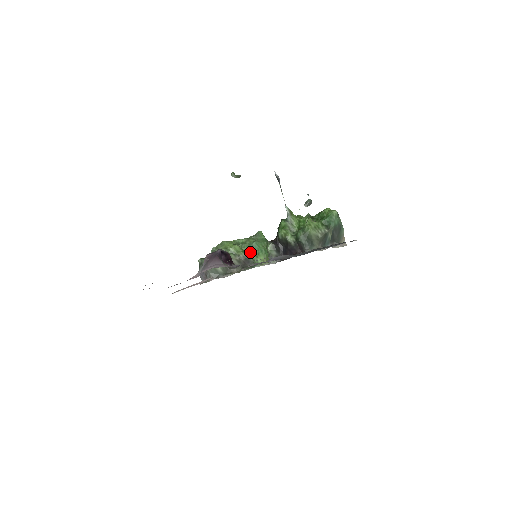
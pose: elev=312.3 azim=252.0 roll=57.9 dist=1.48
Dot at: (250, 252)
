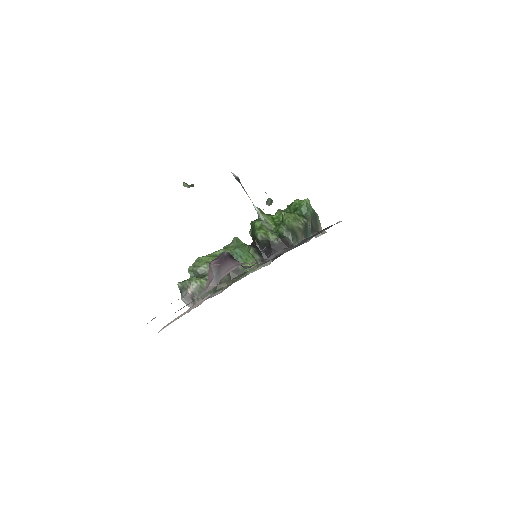
Dot at: occluded
